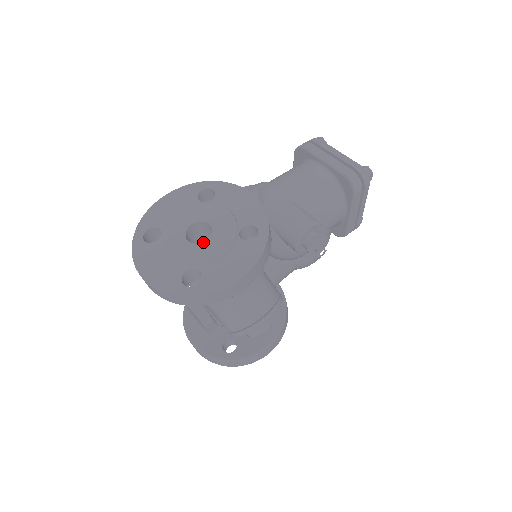
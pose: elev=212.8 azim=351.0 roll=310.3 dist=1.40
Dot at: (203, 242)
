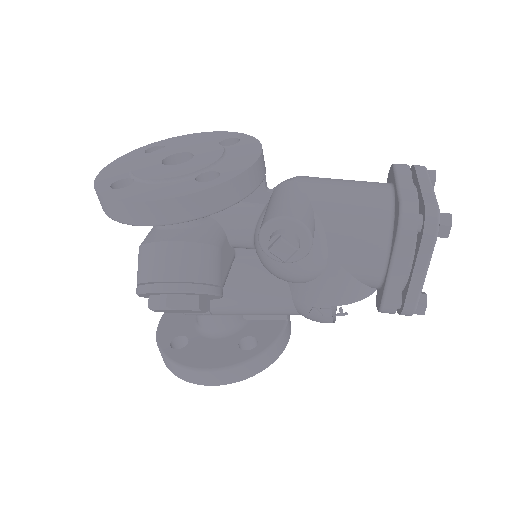
Dot at: (168, 165)
